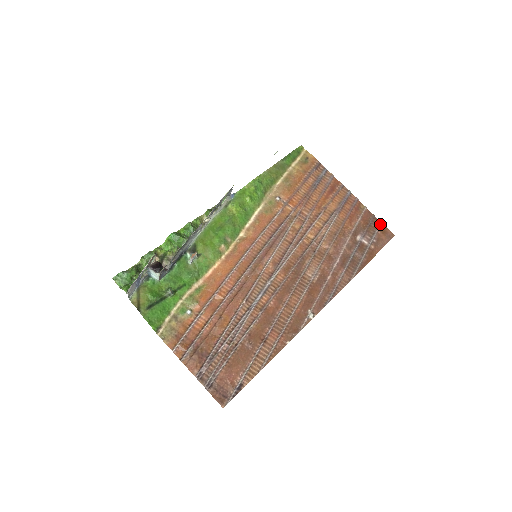
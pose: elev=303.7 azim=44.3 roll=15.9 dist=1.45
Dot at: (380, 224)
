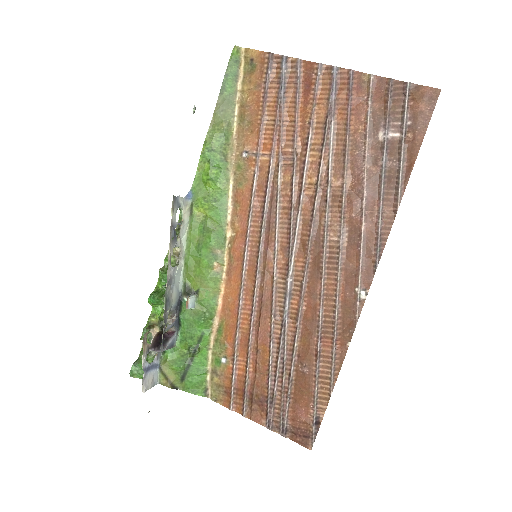
Dot at: (406, 88)
